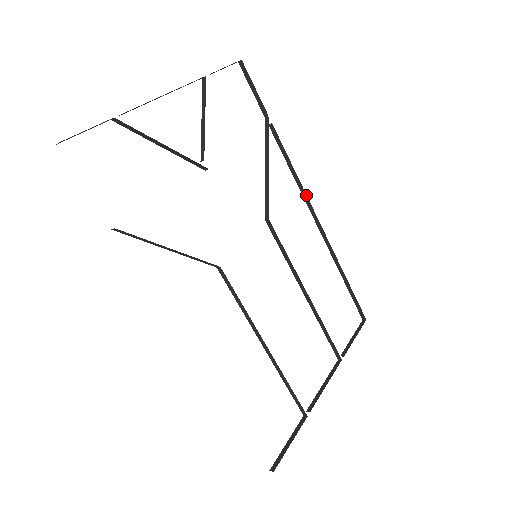
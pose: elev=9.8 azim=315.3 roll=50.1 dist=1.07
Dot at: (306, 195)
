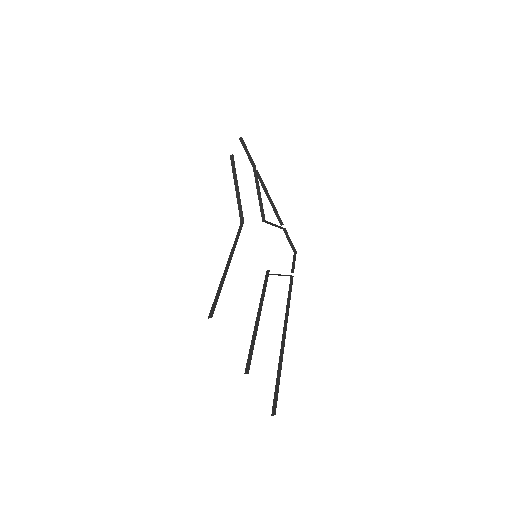
Dot at: occluded
